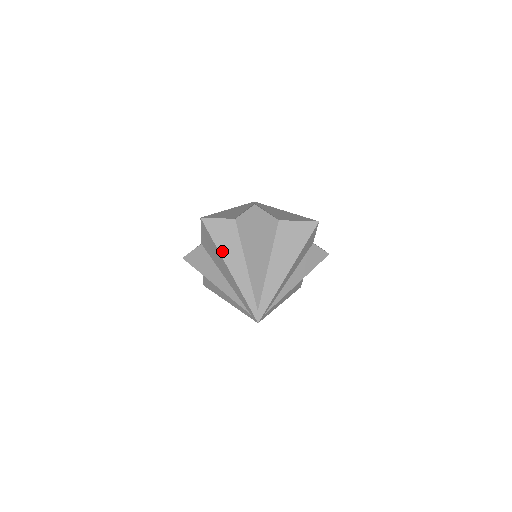
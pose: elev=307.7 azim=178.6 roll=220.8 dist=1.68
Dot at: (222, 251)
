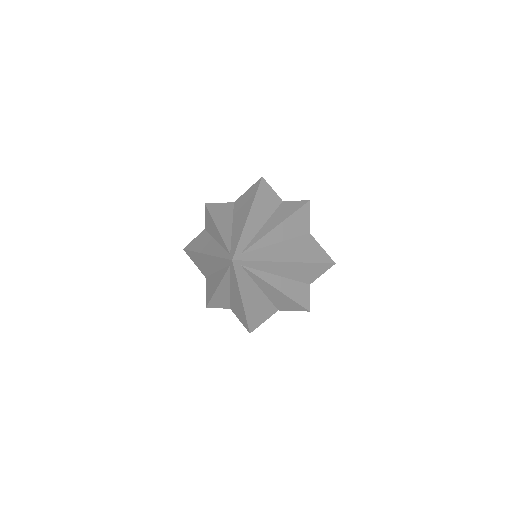
Dot at: (256, 202)
